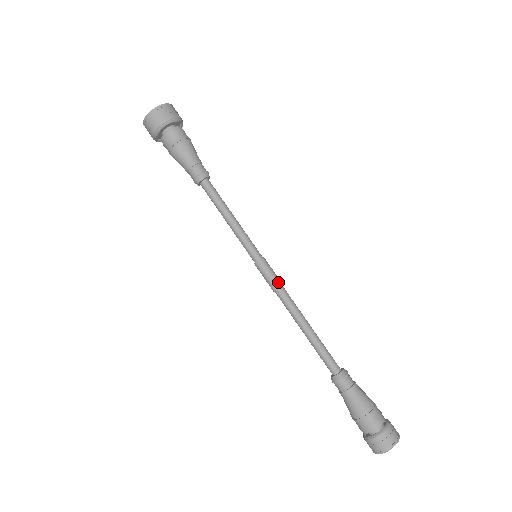
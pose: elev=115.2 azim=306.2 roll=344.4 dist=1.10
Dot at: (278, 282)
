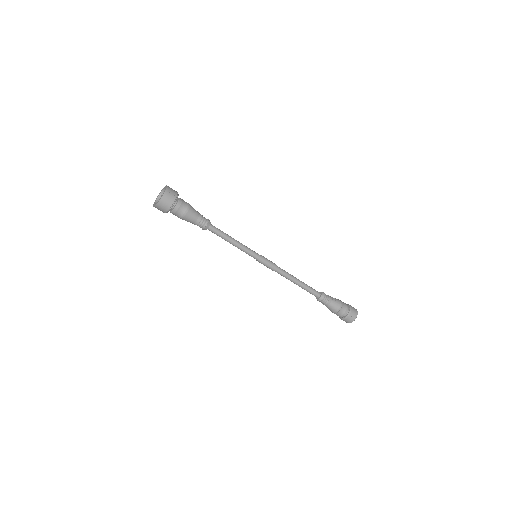
Dot at: (273, 267)
